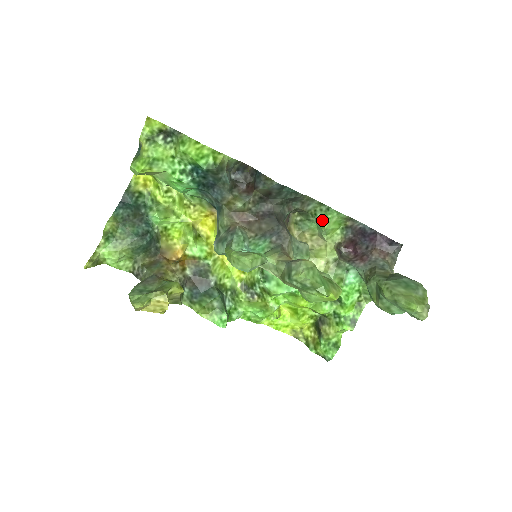
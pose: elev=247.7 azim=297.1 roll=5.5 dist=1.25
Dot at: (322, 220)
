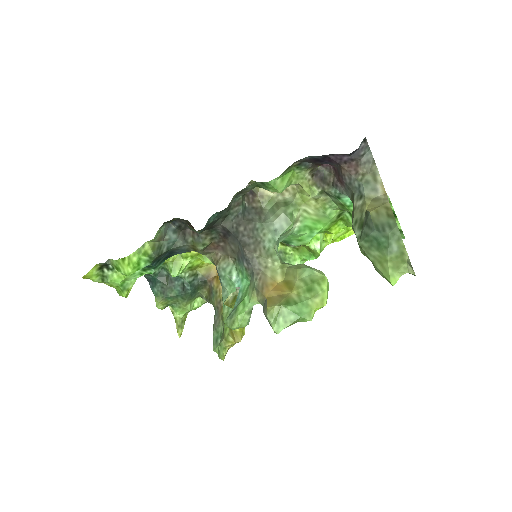
Dot at: occluded
